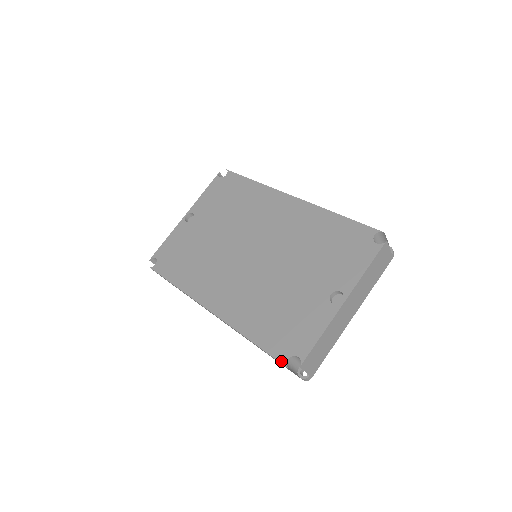
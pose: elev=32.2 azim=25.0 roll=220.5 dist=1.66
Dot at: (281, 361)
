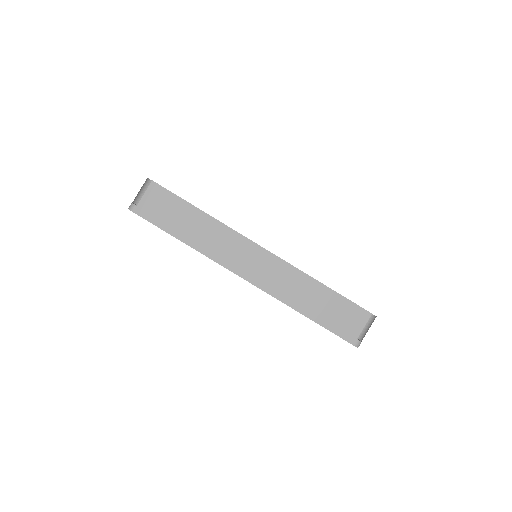
Dot at: occluded
